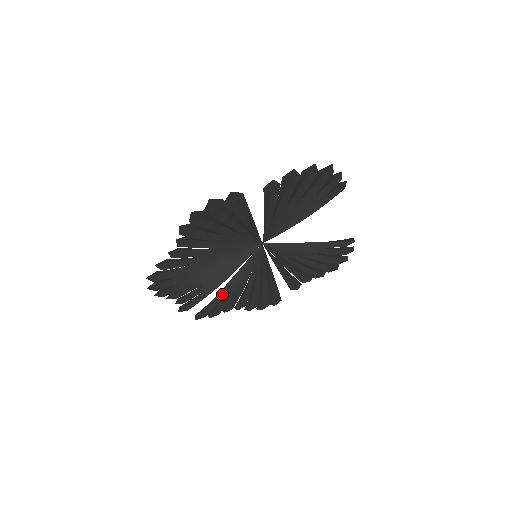
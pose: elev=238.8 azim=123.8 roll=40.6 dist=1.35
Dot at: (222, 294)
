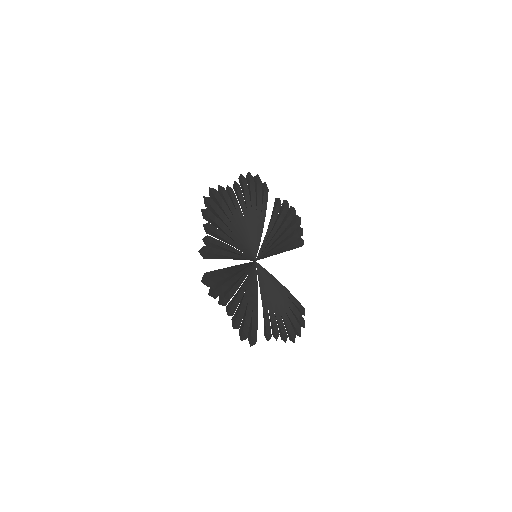
Dot at: (226, 275)
